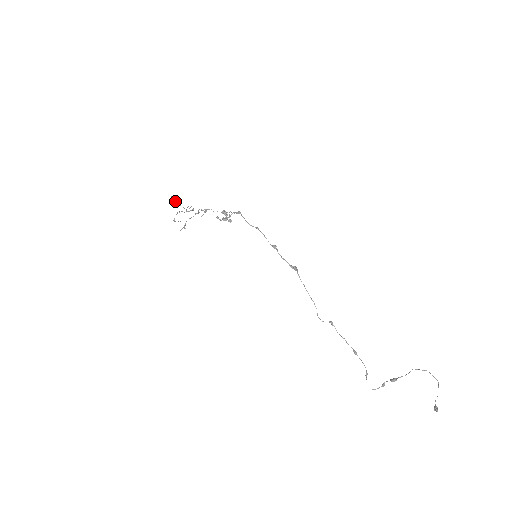
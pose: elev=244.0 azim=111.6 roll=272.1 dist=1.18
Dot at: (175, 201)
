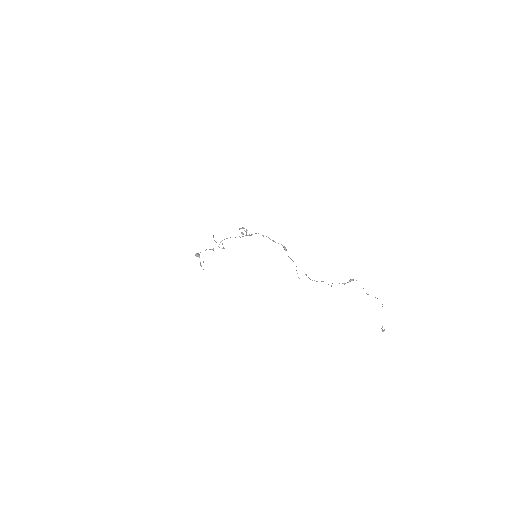
Dot at: (198, 254)
